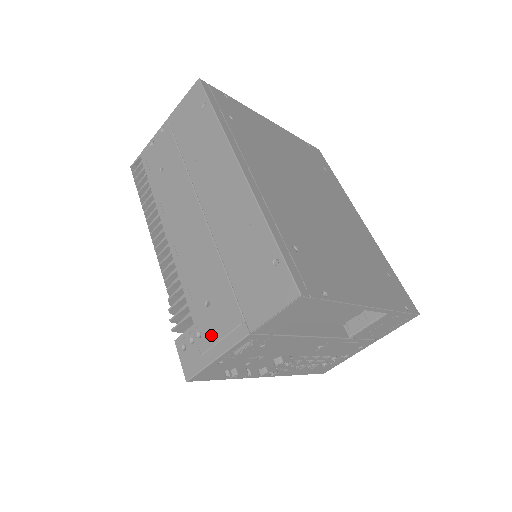
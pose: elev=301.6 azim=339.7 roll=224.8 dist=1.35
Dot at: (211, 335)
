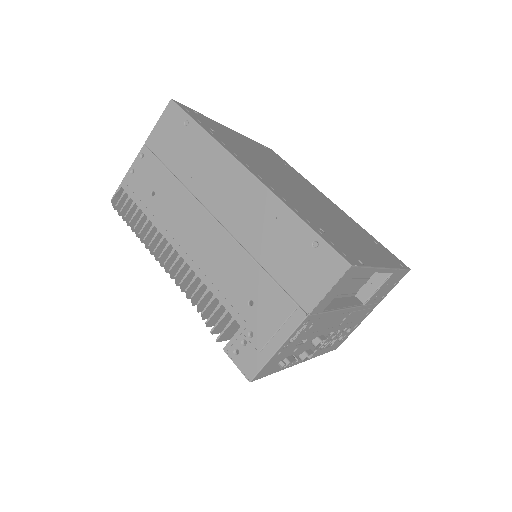
Dot at: (265, 330)
